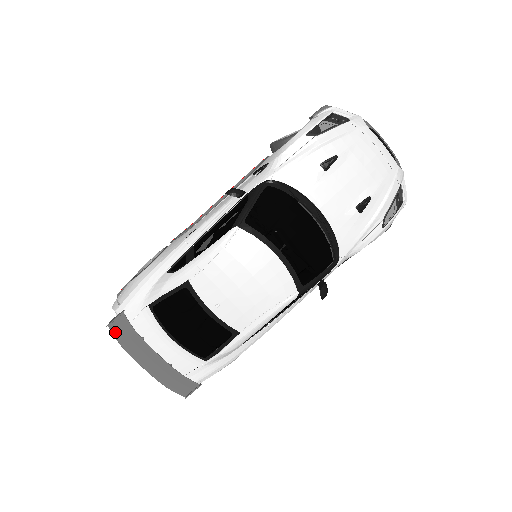
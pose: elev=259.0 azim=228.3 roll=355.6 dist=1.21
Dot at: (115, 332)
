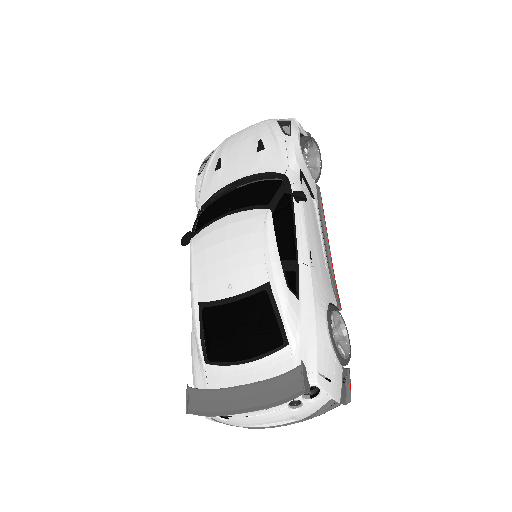
Dot at: (197, 411)
